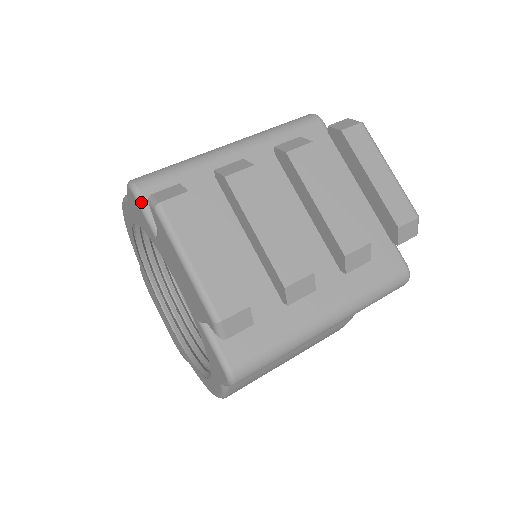
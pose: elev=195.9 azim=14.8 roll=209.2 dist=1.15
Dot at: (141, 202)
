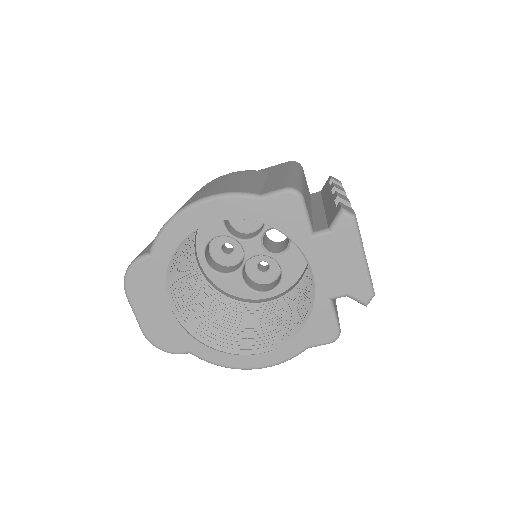
Dot at: (306, 207)
